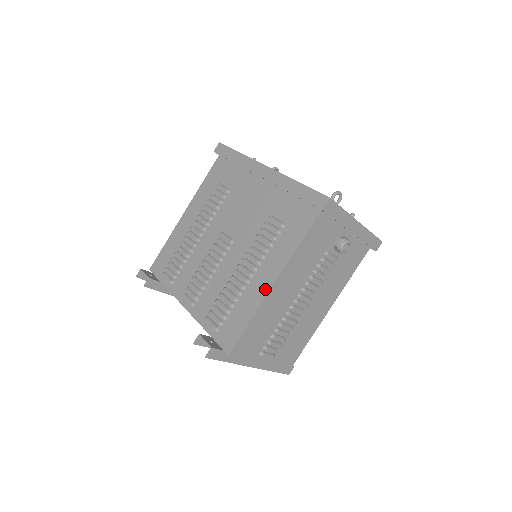
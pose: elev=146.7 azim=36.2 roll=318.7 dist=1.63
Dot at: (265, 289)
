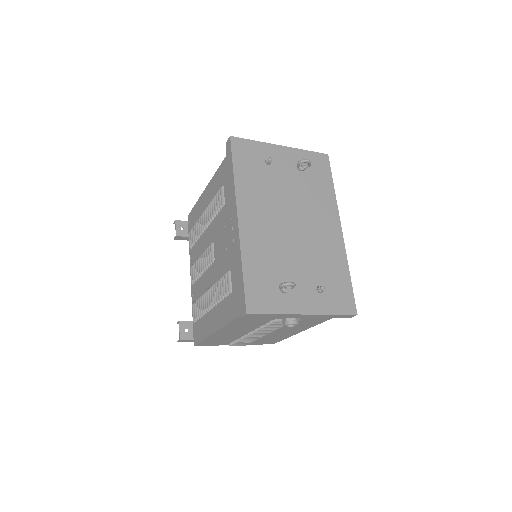
Dot at: (213, 328)
